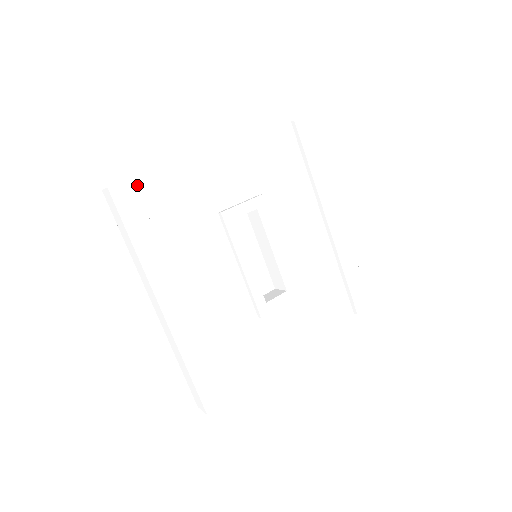
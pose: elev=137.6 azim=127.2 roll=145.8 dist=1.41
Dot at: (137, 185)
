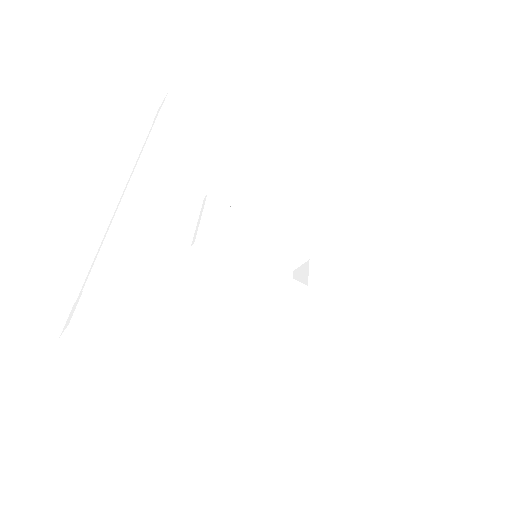
Dot at: (94, 294)
